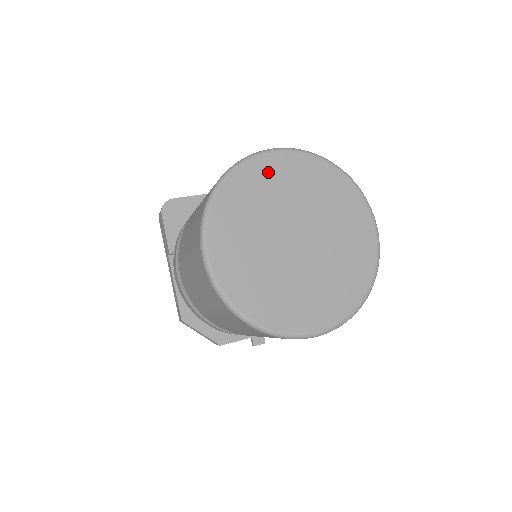
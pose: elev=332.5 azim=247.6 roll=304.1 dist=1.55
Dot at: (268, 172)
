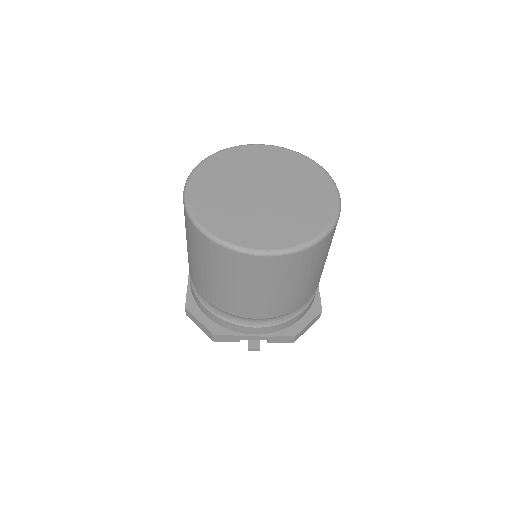
Dot at: (250, 154)
